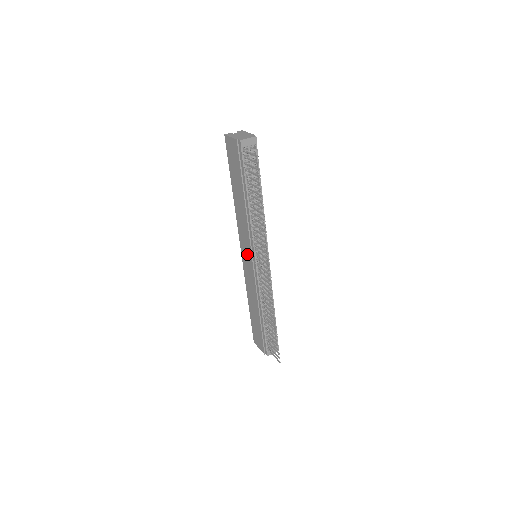
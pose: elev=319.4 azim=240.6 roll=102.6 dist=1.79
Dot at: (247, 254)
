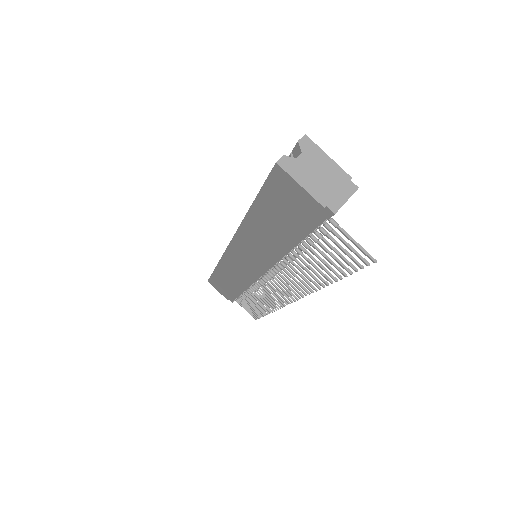
Dot at: (246, 261)
